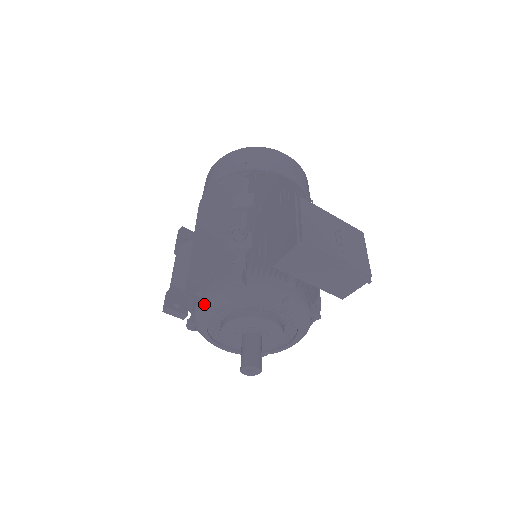
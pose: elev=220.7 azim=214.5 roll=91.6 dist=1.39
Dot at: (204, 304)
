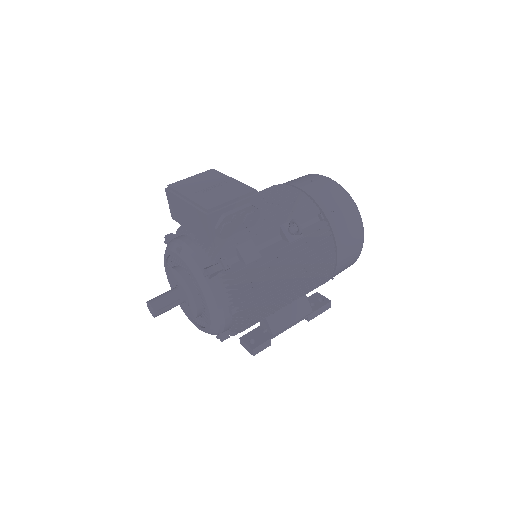
Dot at: occluded
